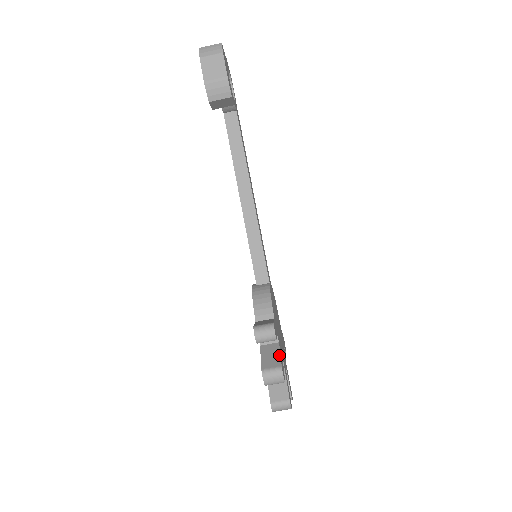
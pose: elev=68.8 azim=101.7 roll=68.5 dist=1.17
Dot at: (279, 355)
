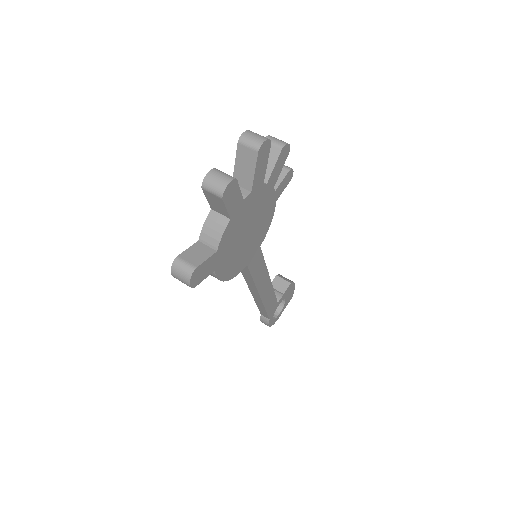
Dot at: (281, 168)
